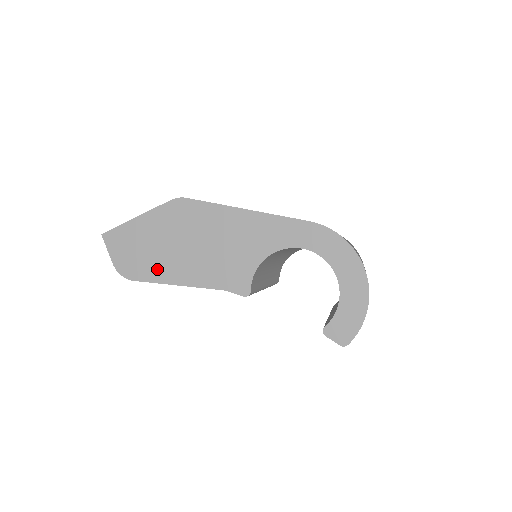
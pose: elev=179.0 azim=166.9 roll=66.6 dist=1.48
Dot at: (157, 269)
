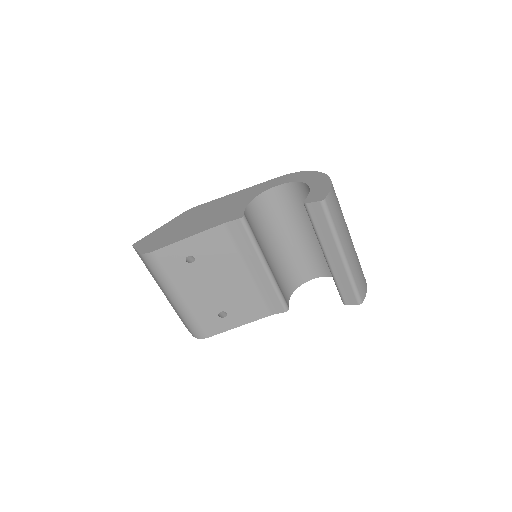
Dot at: (173, 238)
